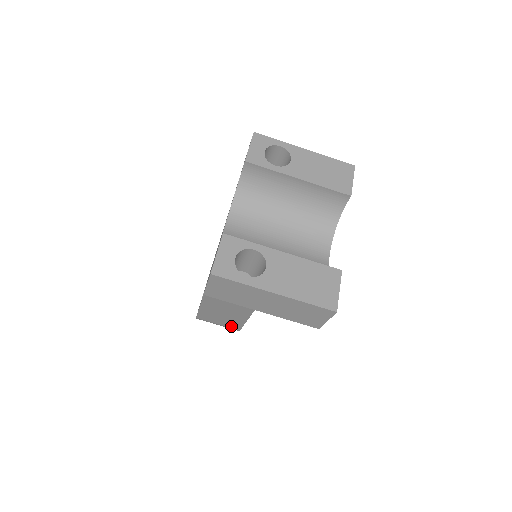
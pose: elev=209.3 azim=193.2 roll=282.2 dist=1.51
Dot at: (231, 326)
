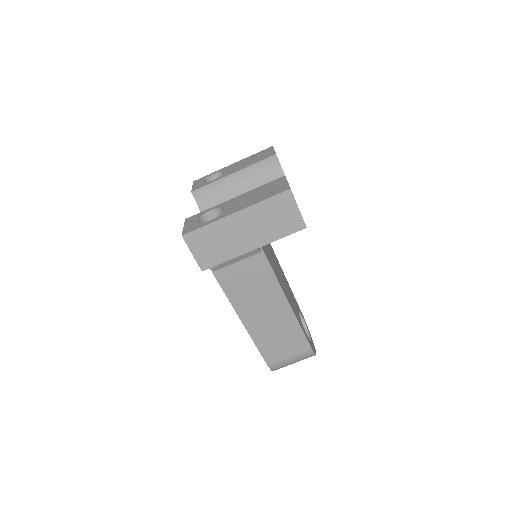
Dot at: (299, 348)
